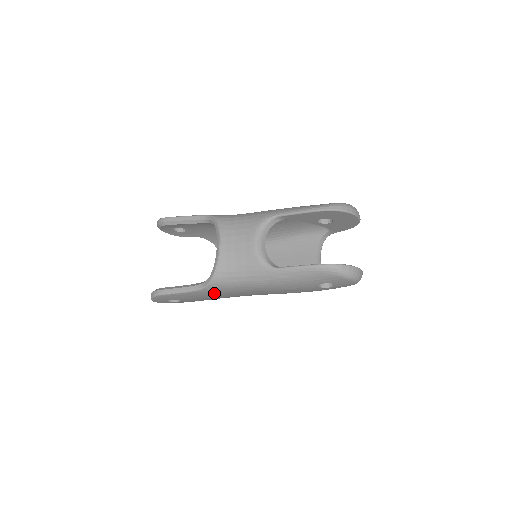
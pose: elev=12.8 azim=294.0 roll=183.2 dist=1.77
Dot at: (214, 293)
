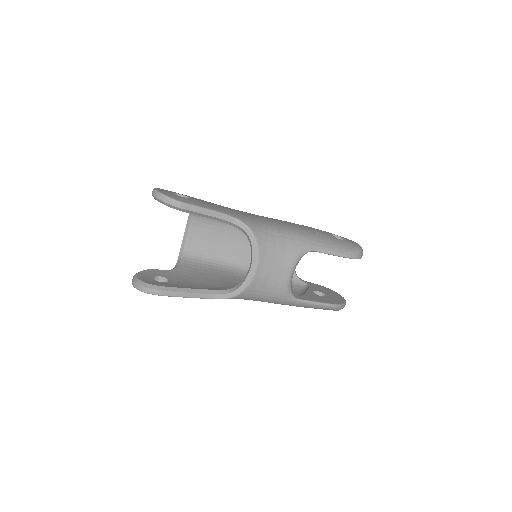
Dot at: occluded
